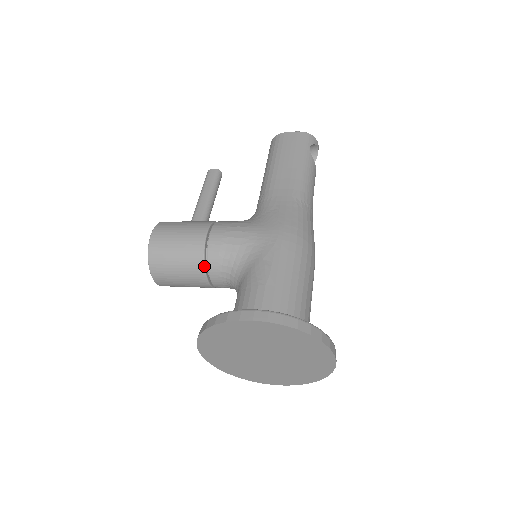
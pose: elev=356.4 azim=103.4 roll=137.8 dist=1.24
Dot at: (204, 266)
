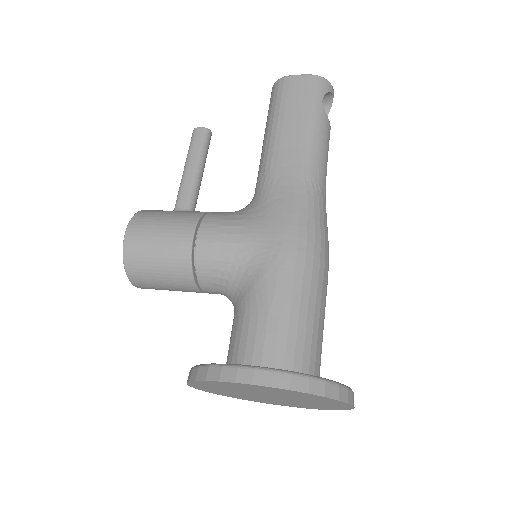
Dot at: (192, 276)
